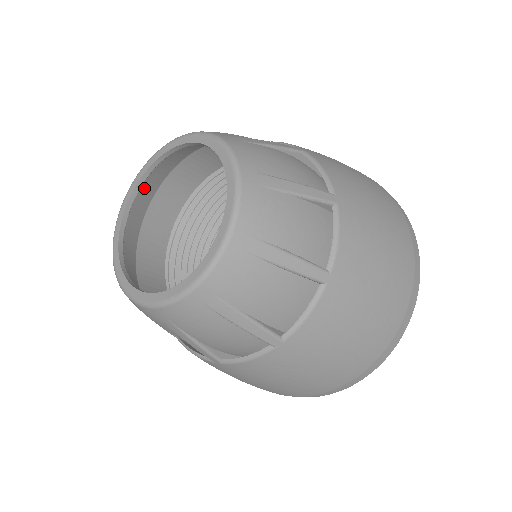
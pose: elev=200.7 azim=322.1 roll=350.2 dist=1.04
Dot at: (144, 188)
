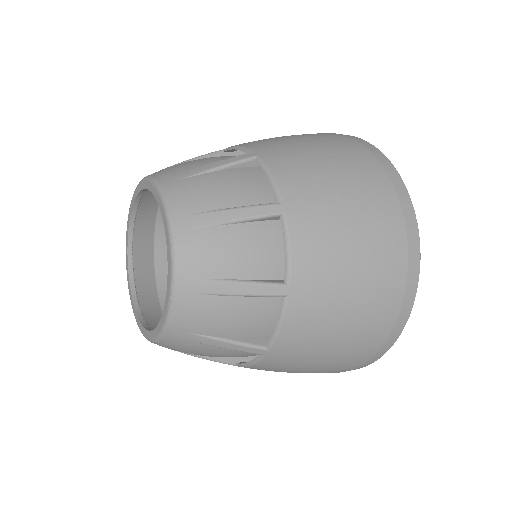
Dot at: (140, 267)
